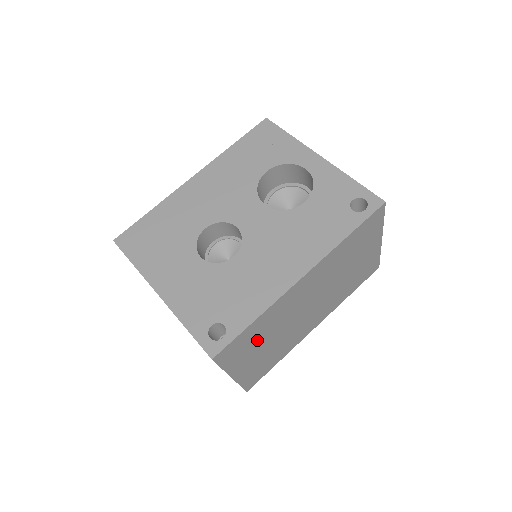
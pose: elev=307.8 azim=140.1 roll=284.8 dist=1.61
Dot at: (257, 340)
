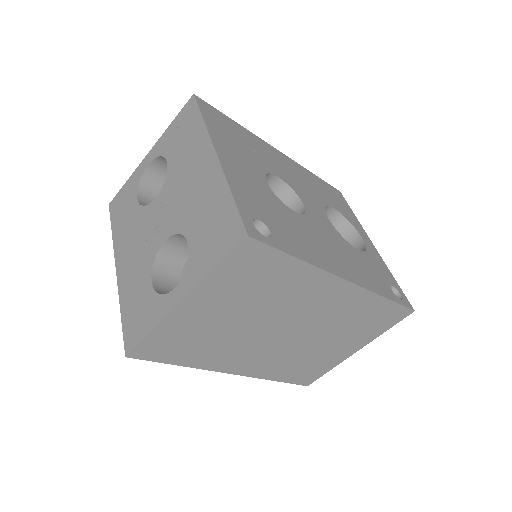
Dot at: (253, 291)
